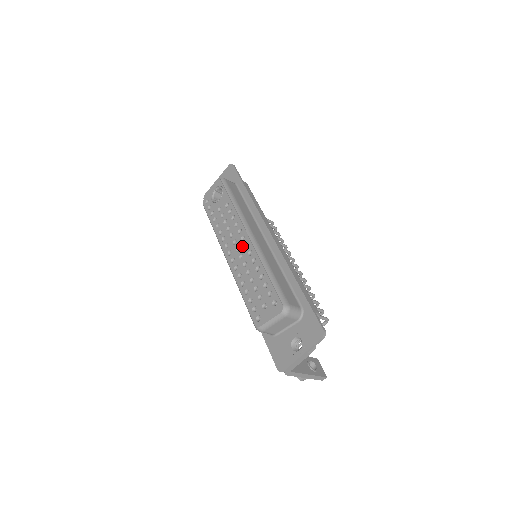
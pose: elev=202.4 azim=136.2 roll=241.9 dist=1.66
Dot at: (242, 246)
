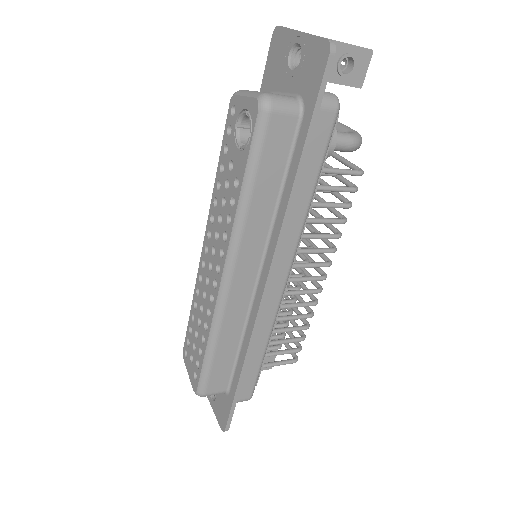
Dot at: (213, 274)
